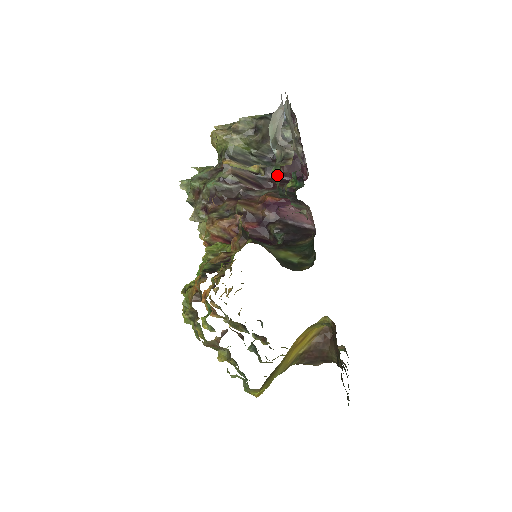
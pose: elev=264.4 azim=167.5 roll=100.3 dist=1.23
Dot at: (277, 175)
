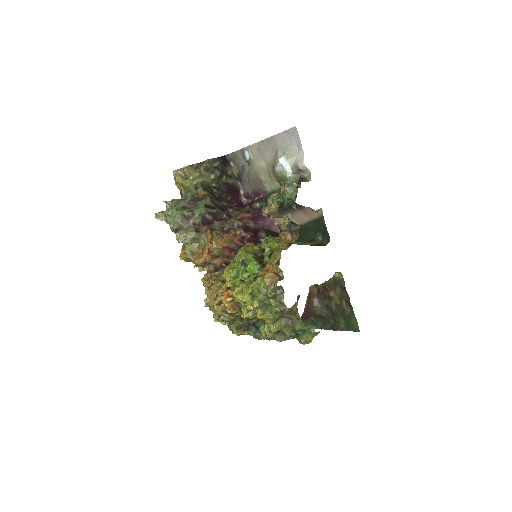
Dot at: (290, 191)
